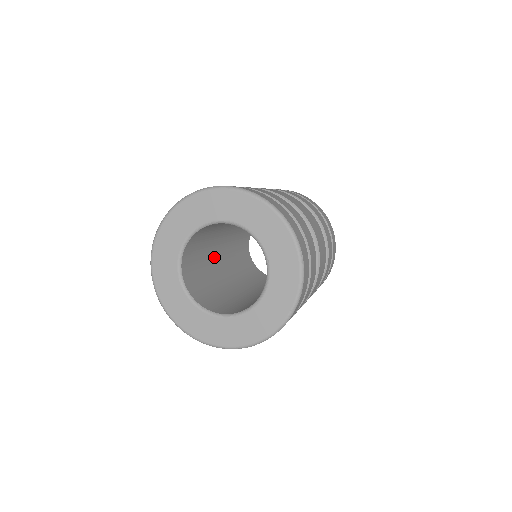
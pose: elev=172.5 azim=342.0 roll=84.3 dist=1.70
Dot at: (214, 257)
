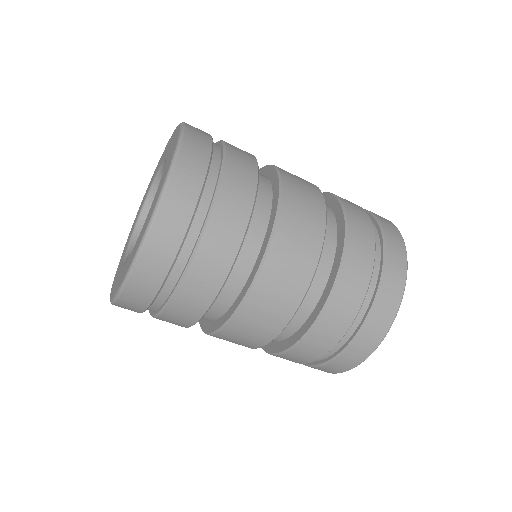
Dot at: occluded
